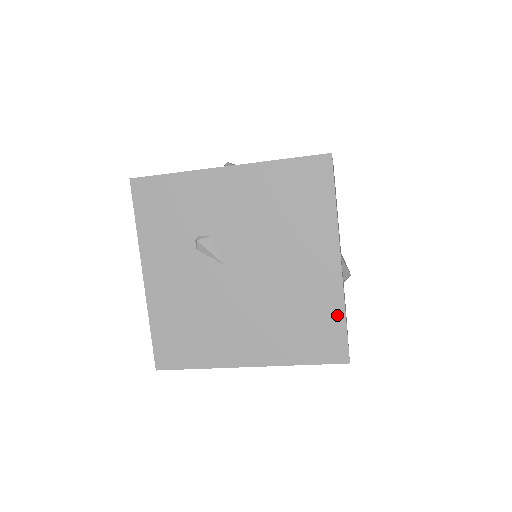
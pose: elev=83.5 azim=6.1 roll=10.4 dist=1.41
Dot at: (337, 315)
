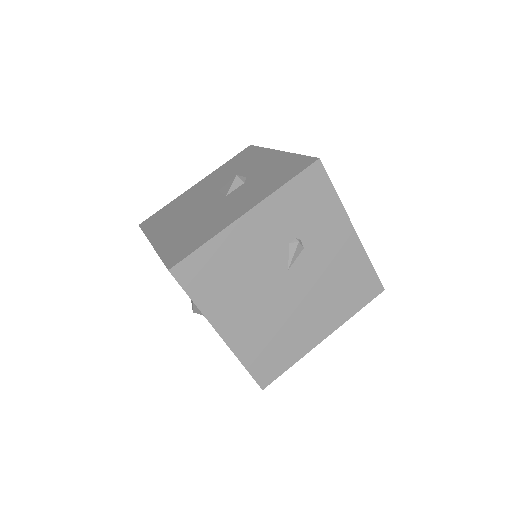
Dot at: (290, 361)
